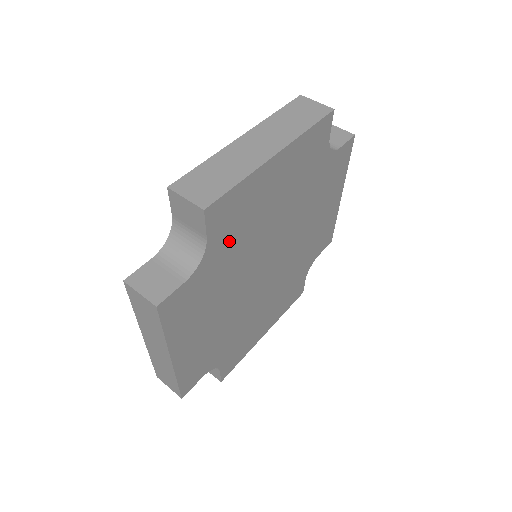
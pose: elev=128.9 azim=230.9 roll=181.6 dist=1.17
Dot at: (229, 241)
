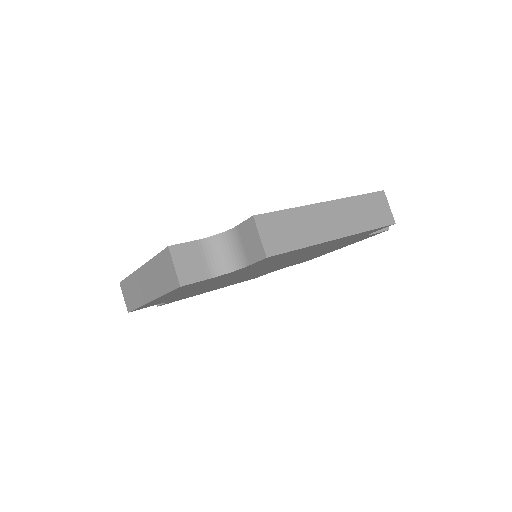
Dot at: (177, 297)
